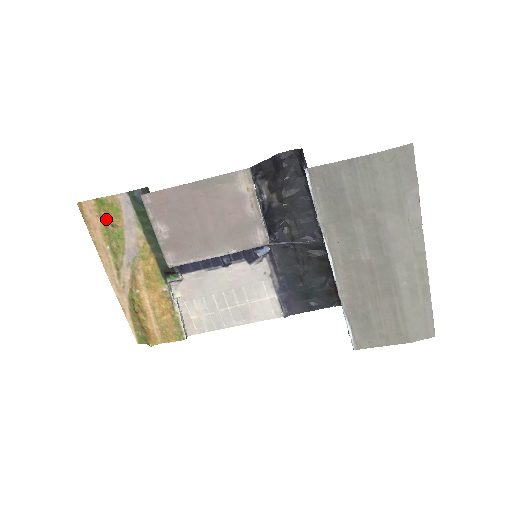
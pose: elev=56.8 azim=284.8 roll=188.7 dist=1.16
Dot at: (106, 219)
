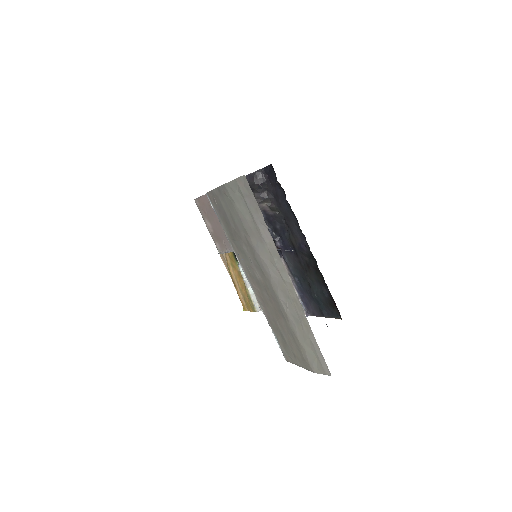
Dot at: occluded
